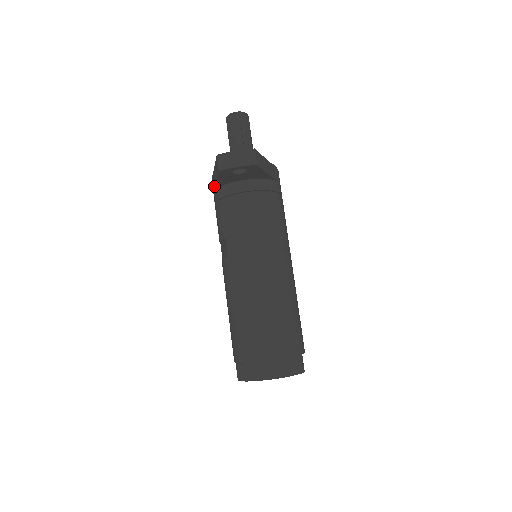
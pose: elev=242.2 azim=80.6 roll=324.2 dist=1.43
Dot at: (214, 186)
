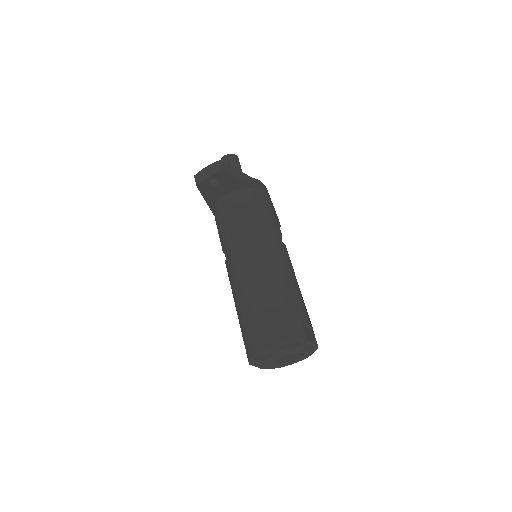
Dot at: (210, 209)
